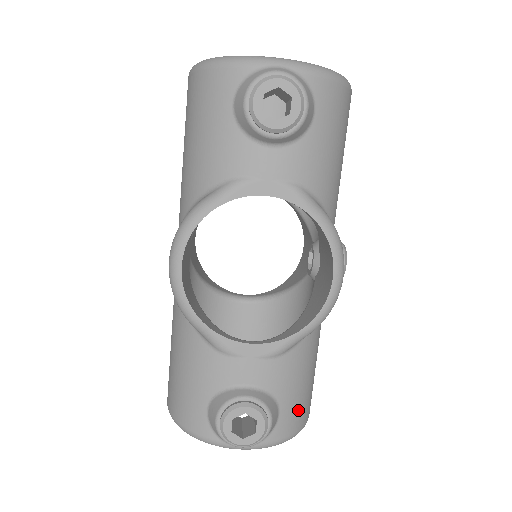
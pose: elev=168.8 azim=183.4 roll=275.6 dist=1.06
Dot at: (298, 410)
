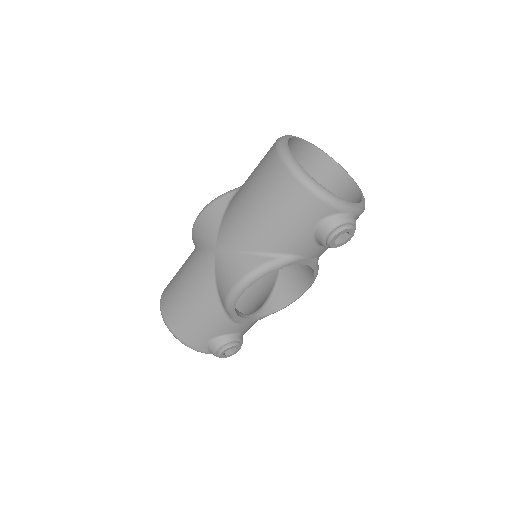
Dot at: occluded
